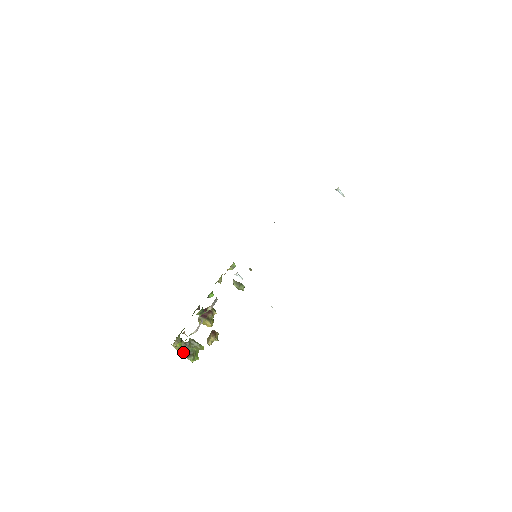
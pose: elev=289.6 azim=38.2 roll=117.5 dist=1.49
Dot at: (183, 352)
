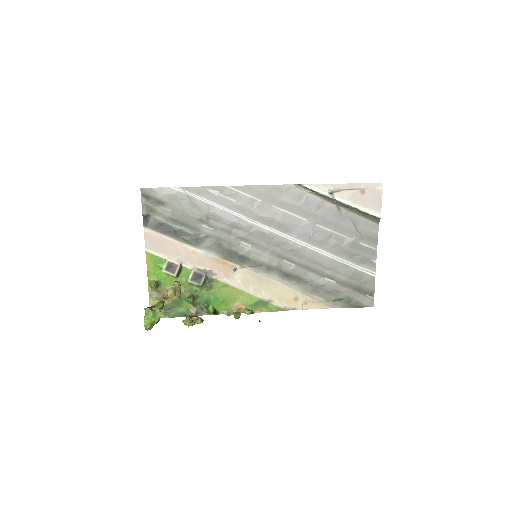
Dot at: (149, 307)
